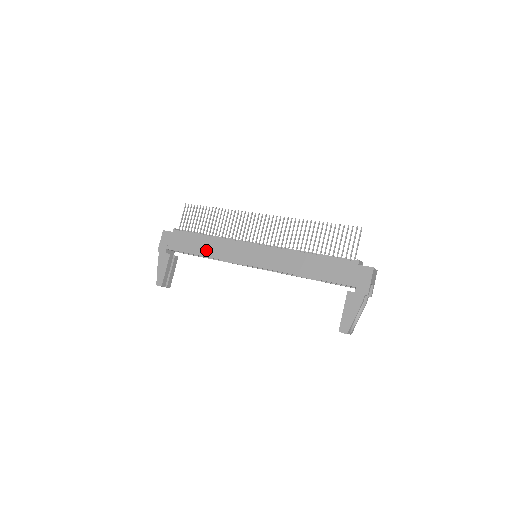
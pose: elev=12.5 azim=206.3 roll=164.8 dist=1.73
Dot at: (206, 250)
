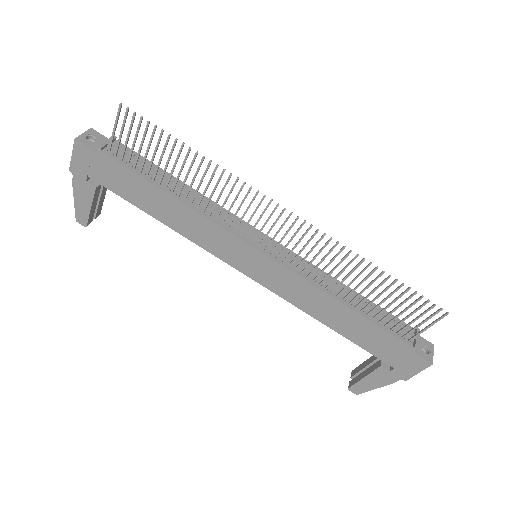
Dot at: (167, 216)
